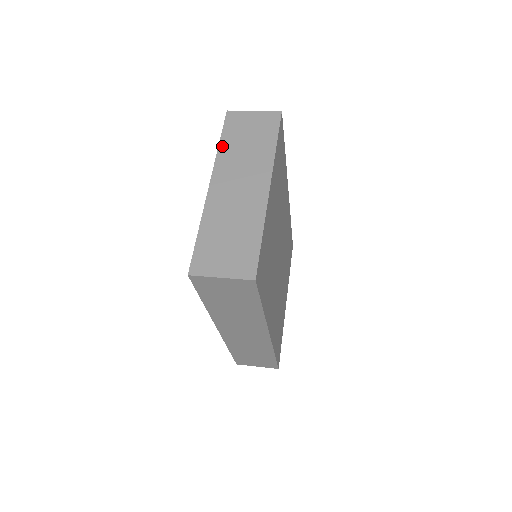
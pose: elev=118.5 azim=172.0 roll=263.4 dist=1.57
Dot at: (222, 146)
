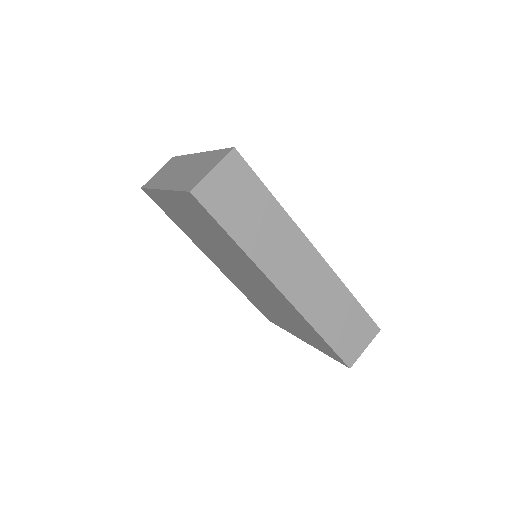
Dot at: (152, 186)
